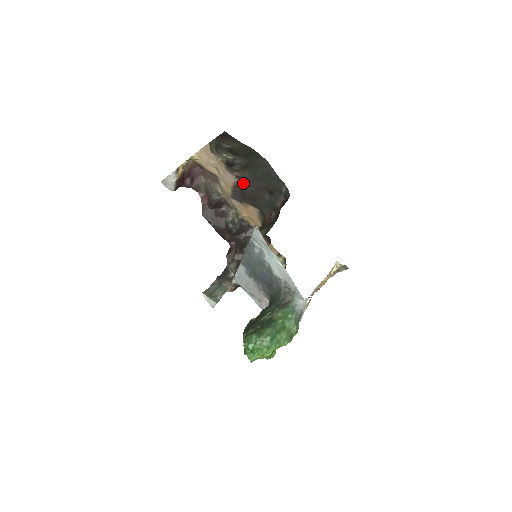
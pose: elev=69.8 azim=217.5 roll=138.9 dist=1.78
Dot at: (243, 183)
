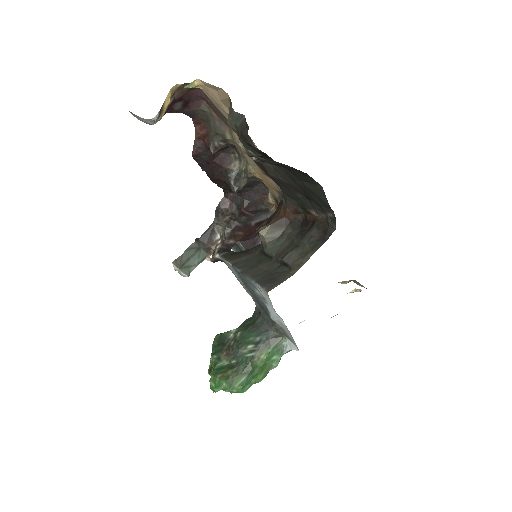
Dot at: (269, 164)
